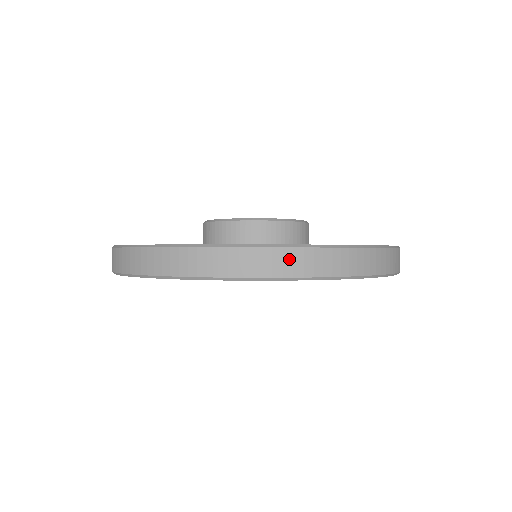
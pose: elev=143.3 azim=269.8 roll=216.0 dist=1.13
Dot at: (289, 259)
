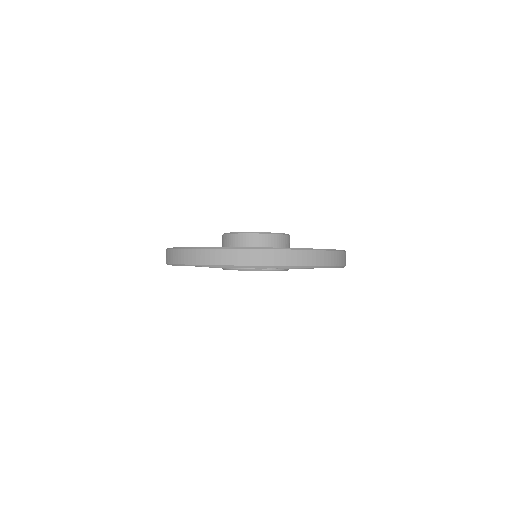
Dot at: (300, 256)
